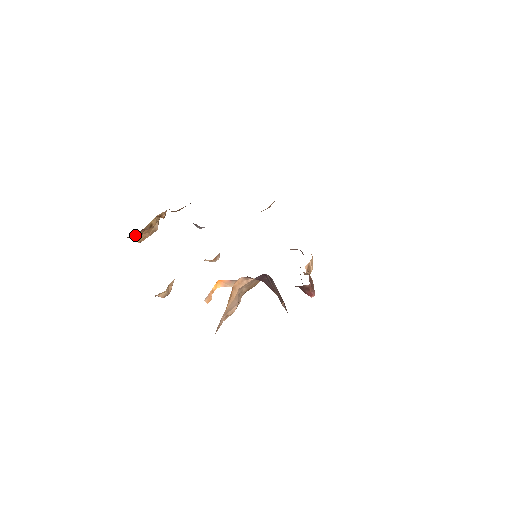
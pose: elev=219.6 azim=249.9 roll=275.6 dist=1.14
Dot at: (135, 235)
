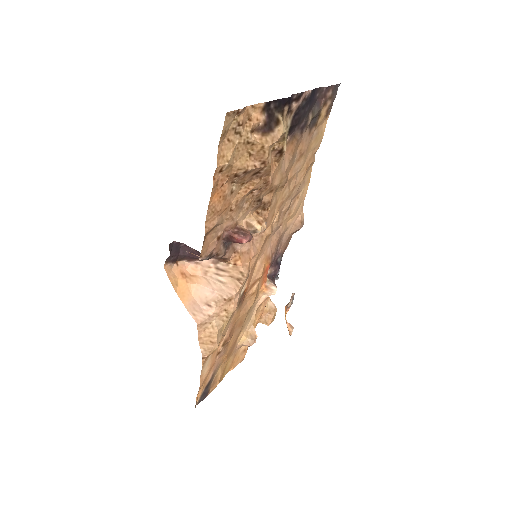
Dot at: occluded
